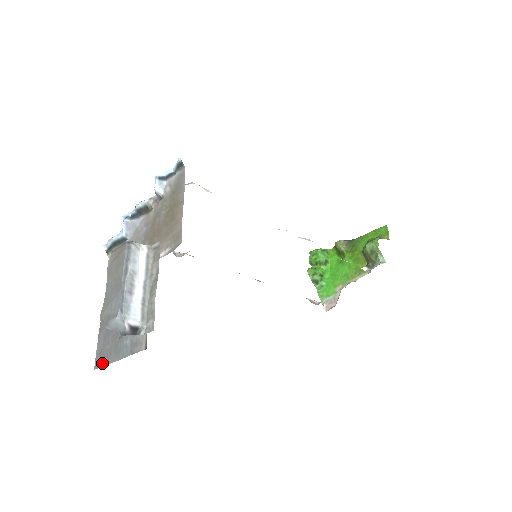
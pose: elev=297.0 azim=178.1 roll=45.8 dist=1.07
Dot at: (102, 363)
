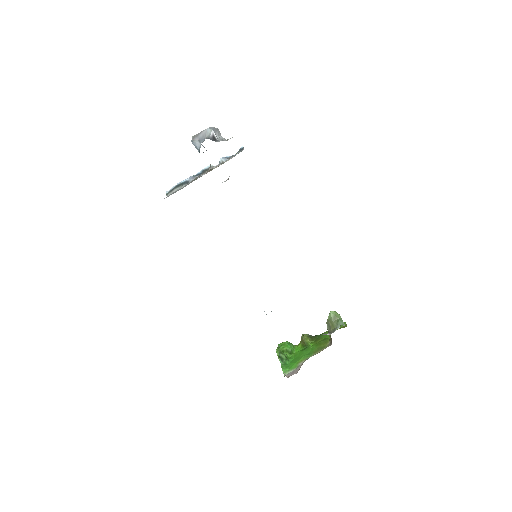
Dot at: occluded
